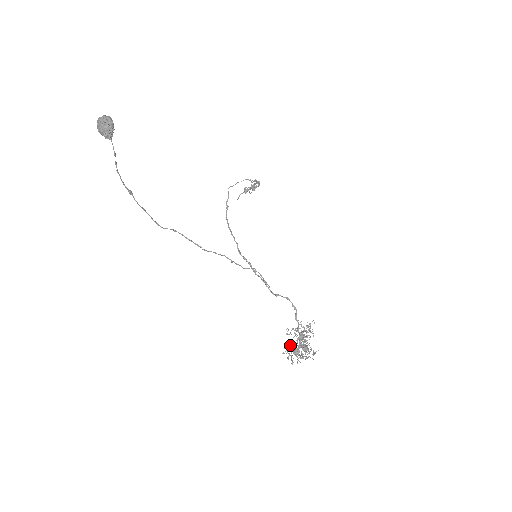
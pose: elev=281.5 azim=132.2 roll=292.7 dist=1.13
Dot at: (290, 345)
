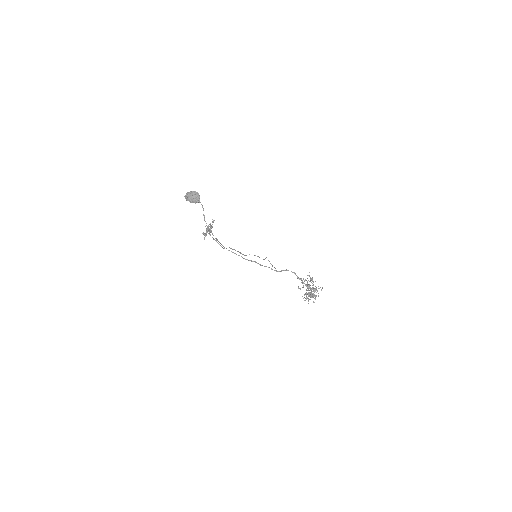
Dot at: (306, 293)
